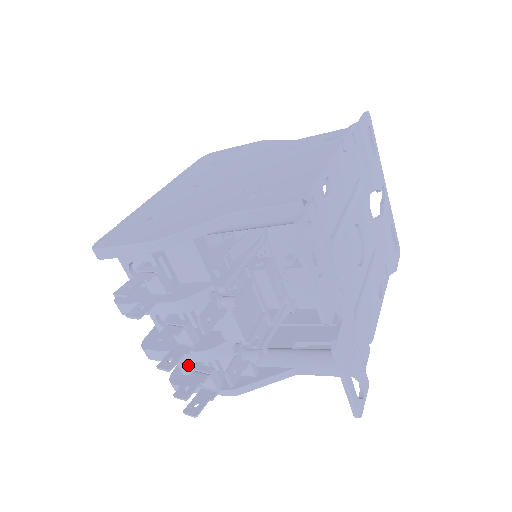
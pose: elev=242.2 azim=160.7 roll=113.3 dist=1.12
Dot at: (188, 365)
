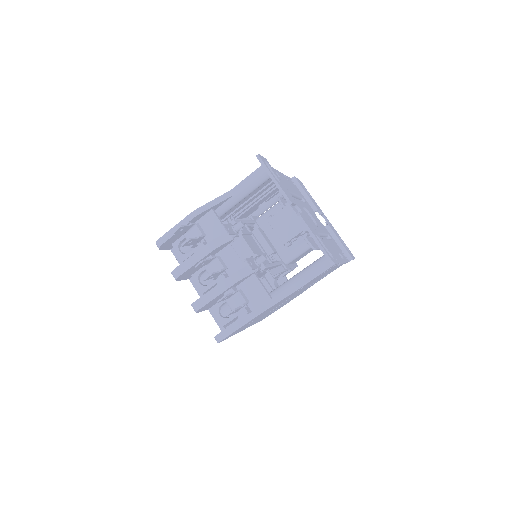
Dot at: (225, 317)
